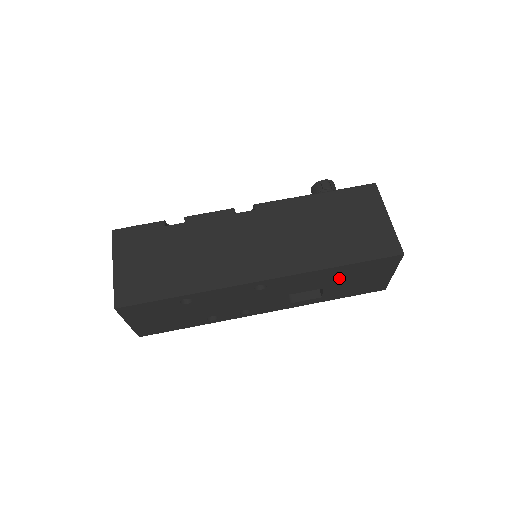
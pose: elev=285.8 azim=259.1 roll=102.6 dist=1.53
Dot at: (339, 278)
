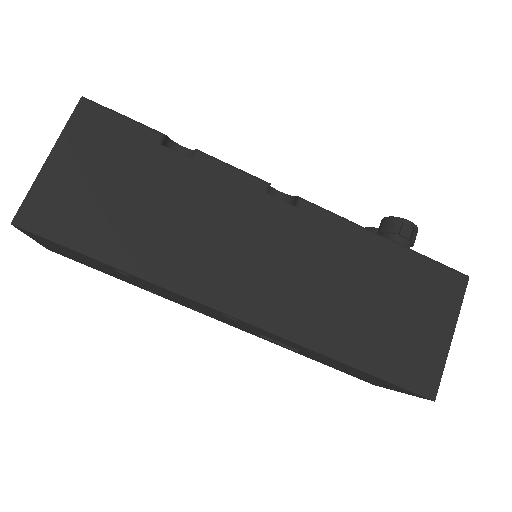
Dot at: (335, 363)
